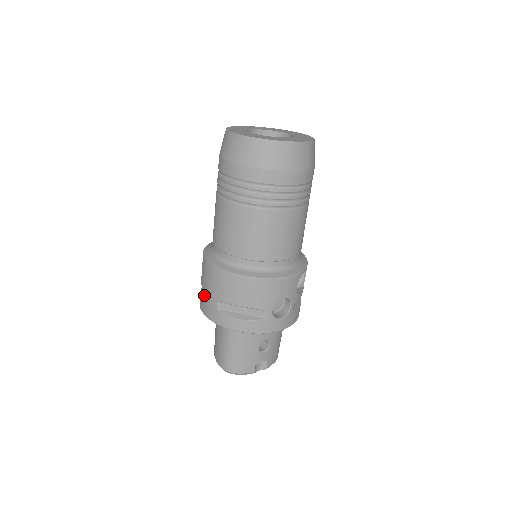
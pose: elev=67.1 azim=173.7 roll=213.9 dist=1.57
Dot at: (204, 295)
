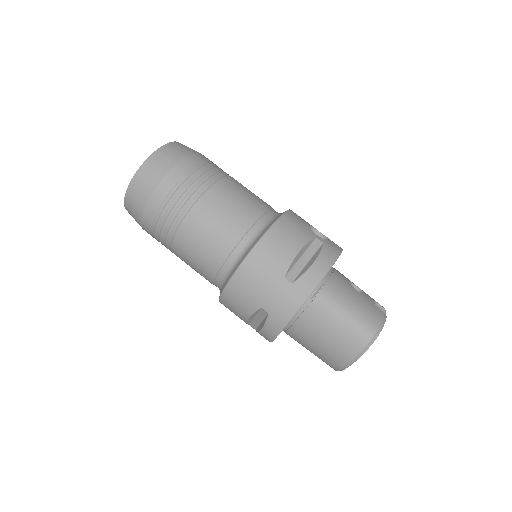
Dot at: (271, 302)
